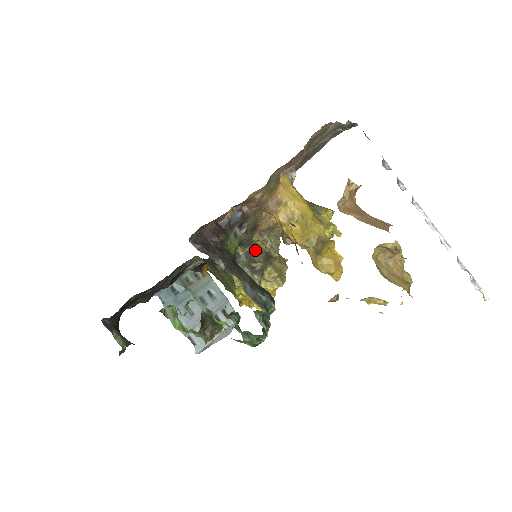
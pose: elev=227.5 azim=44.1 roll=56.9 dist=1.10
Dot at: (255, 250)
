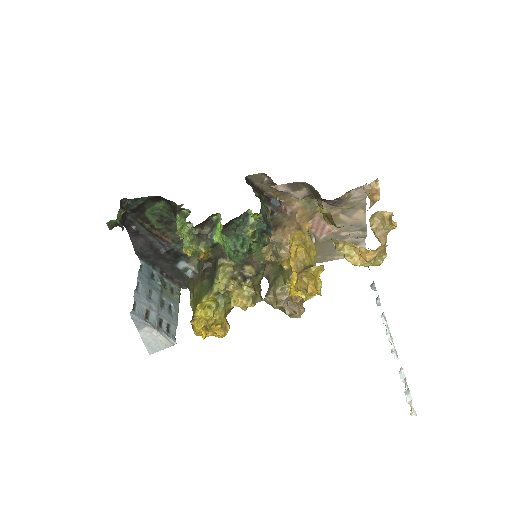
Dot at: (256, 257)
